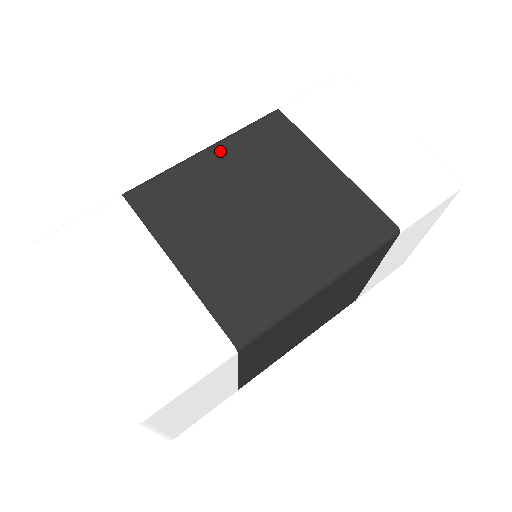
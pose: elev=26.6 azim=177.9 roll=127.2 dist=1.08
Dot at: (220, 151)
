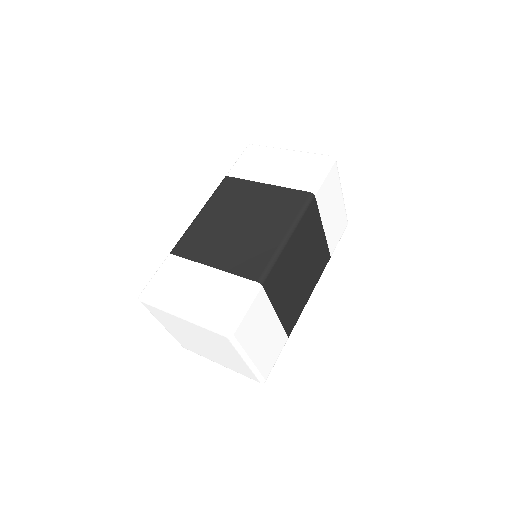
Dot at: (294, 236)
